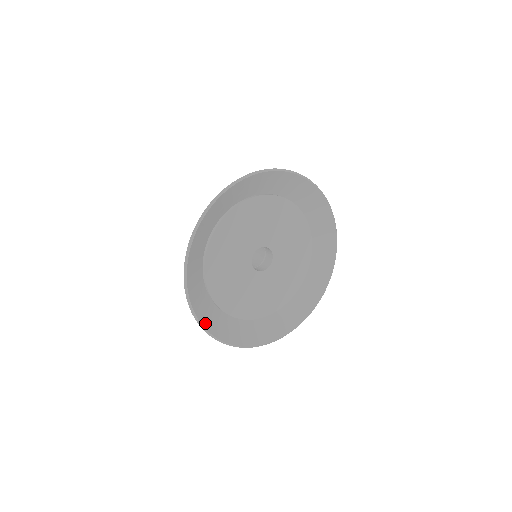
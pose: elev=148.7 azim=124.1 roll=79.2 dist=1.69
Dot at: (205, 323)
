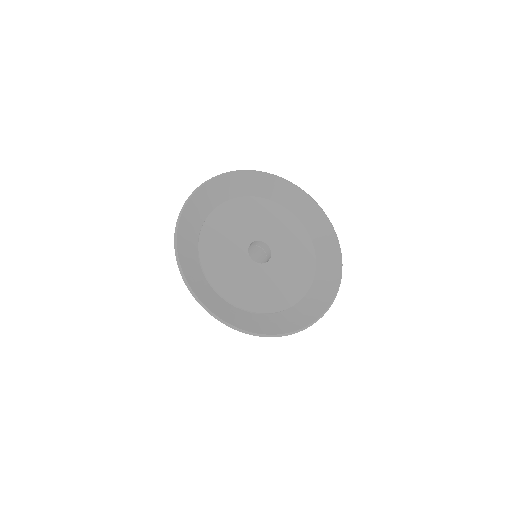
Dot at: (258, 331)
